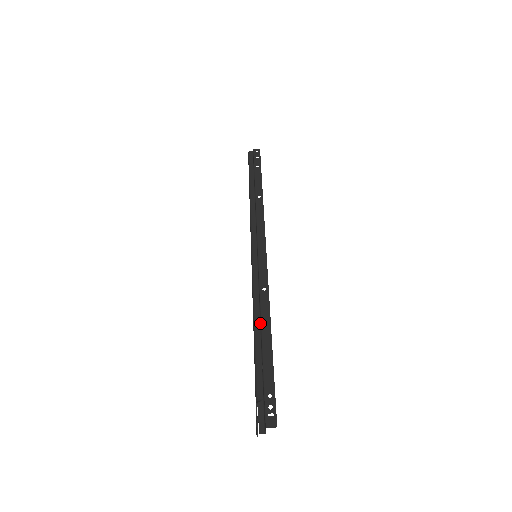
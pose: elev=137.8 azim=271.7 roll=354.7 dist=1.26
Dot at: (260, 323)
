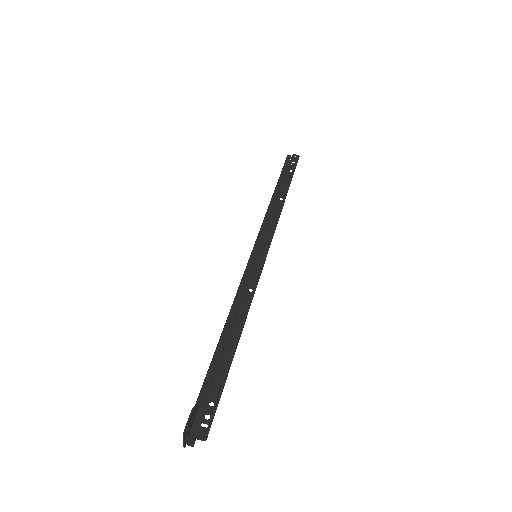
Dot at: occluded
